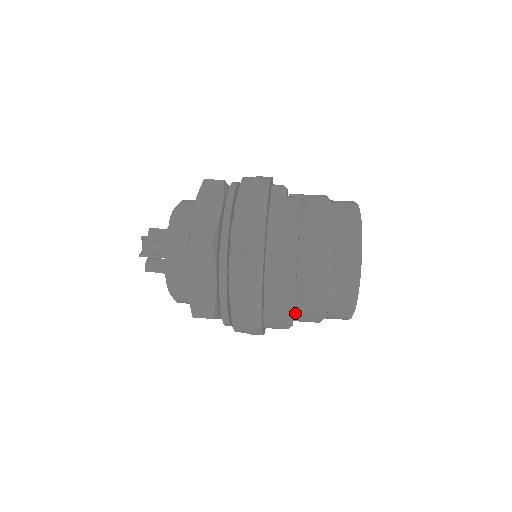
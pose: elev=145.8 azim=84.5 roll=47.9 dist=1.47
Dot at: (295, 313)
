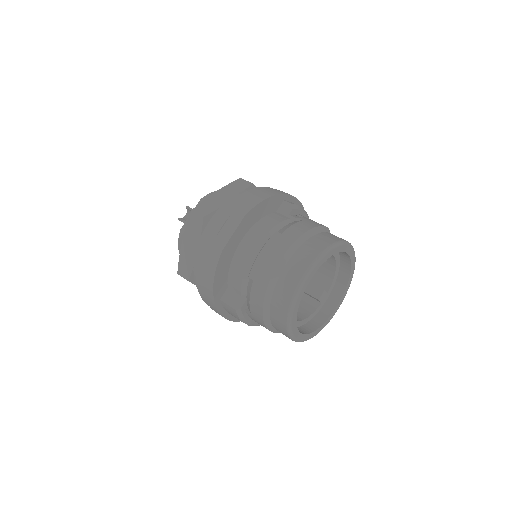
Dot at: (248, 308)
